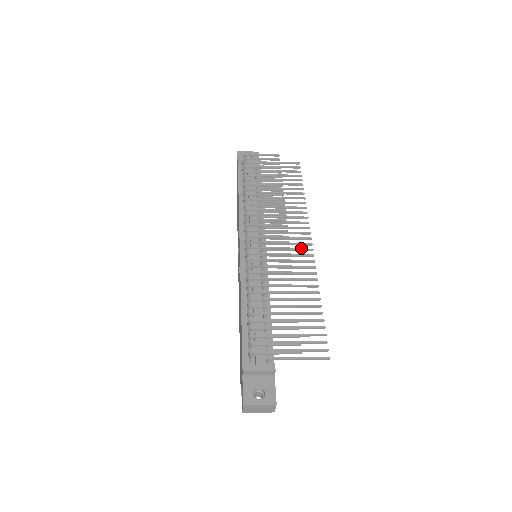
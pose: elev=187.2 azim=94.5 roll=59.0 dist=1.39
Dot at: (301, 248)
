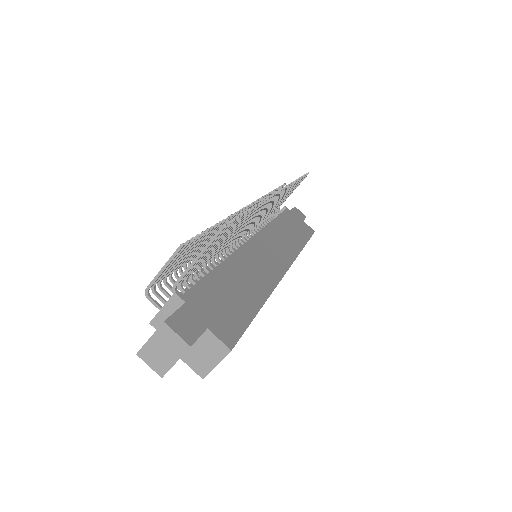
Dot at: occluded
